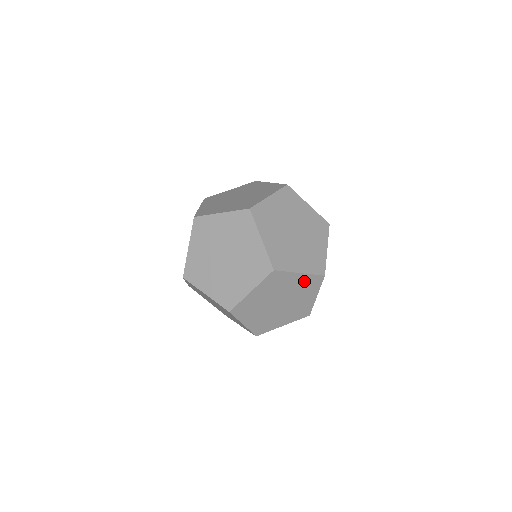
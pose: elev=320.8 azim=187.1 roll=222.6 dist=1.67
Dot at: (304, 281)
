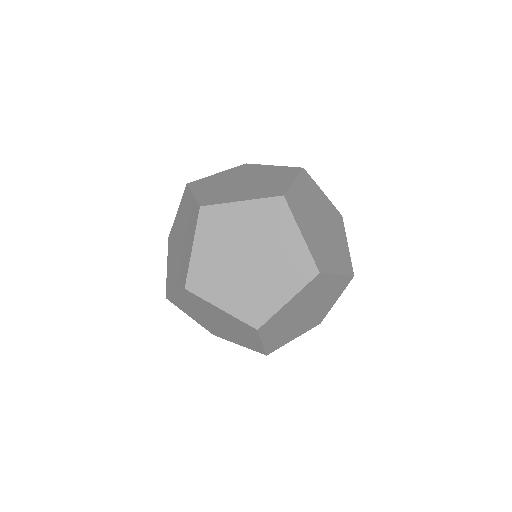
Dot at: (258, 213)
